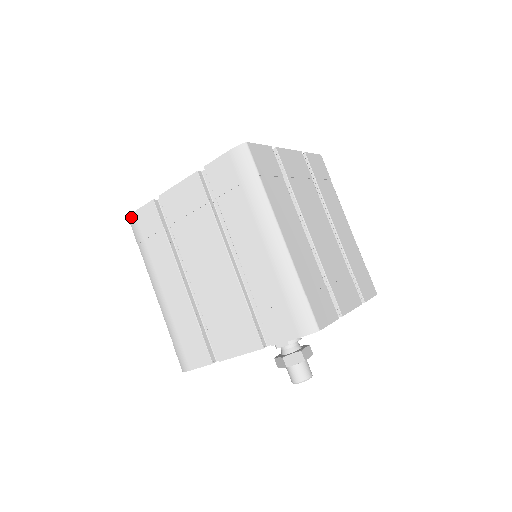
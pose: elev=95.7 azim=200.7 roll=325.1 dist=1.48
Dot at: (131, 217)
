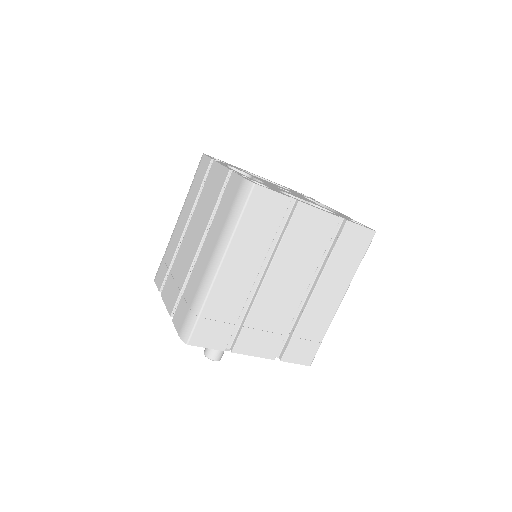
Dot at: (202, 156)
